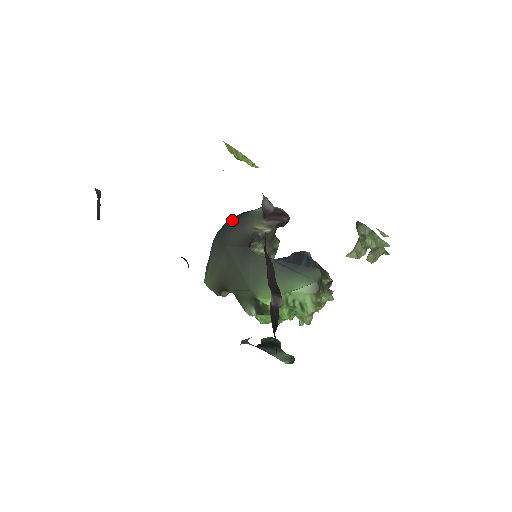
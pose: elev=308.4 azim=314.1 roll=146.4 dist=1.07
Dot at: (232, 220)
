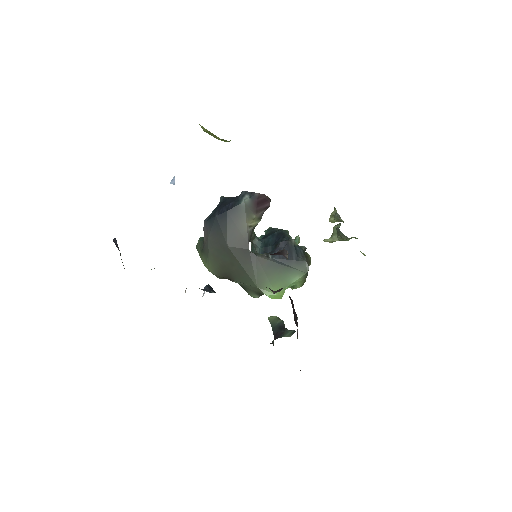
Dot at: (224, 214)
